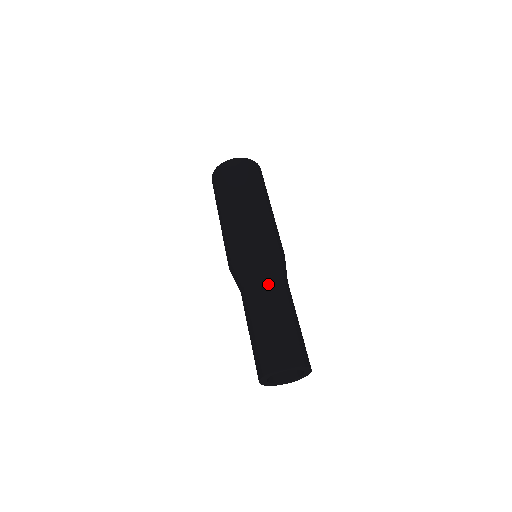
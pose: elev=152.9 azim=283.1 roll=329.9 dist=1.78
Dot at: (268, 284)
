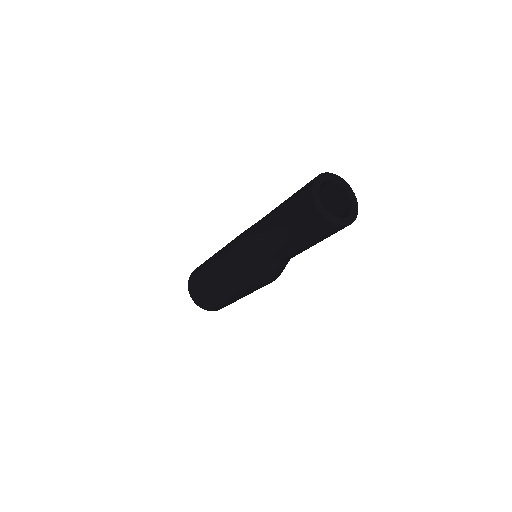
Dot at: occluded
